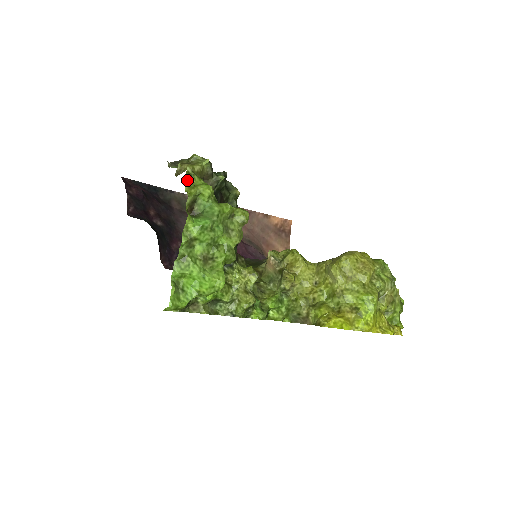
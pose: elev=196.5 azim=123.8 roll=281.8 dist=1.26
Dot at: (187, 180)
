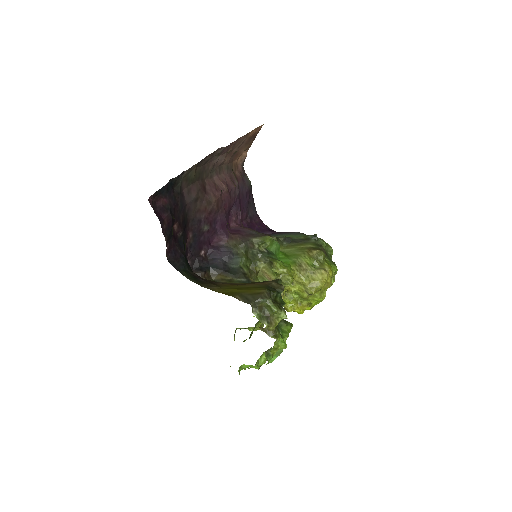
Dot at: (274, 346)
